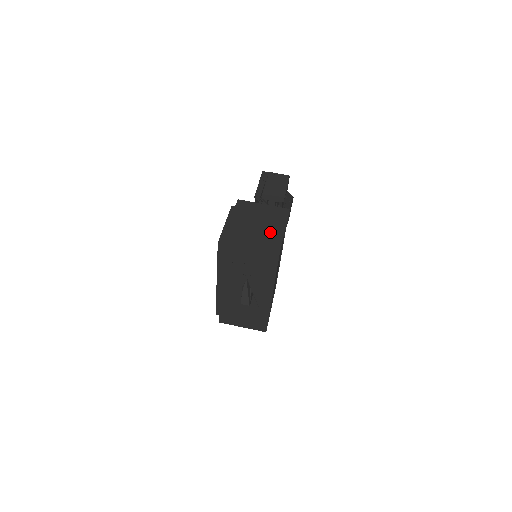
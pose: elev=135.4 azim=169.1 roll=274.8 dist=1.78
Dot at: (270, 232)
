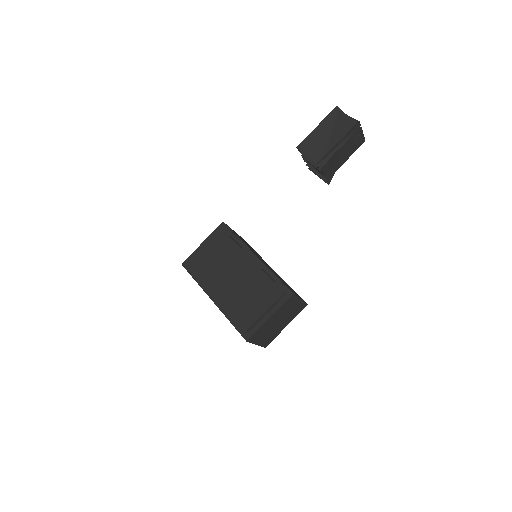
Dot at: (279, 329)
